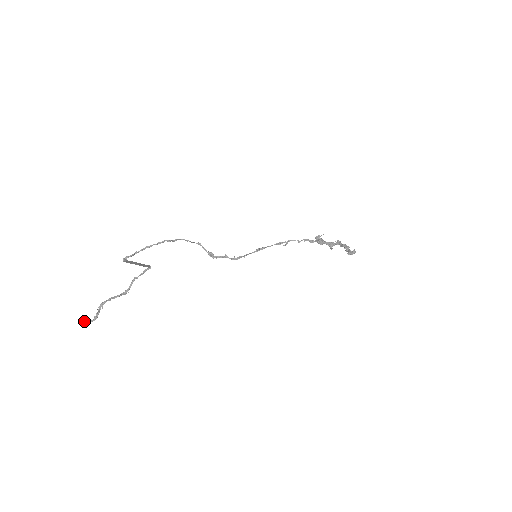
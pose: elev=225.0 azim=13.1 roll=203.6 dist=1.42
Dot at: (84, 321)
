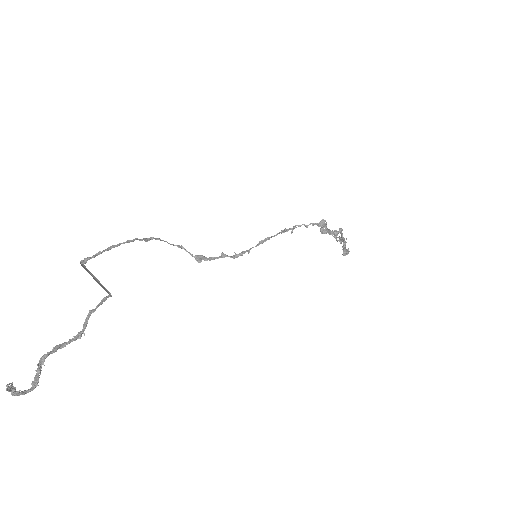
Dot at: (15, 391)
